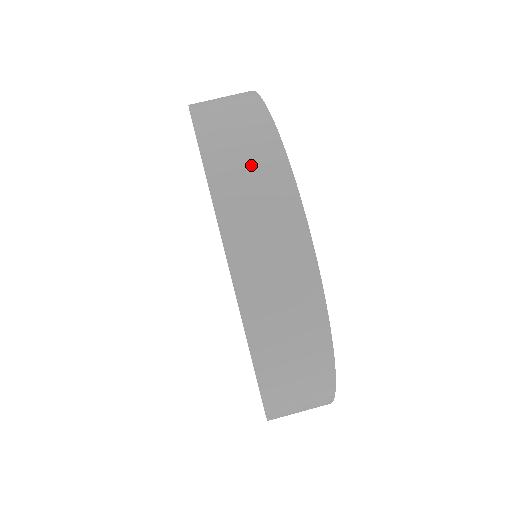
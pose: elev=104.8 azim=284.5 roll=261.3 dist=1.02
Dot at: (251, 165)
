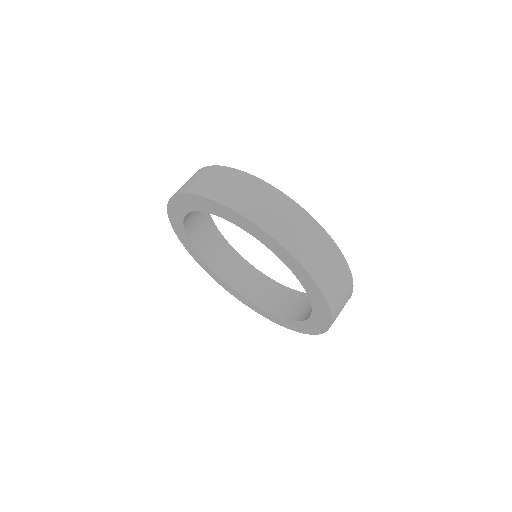
Dot at: (207, 178)
